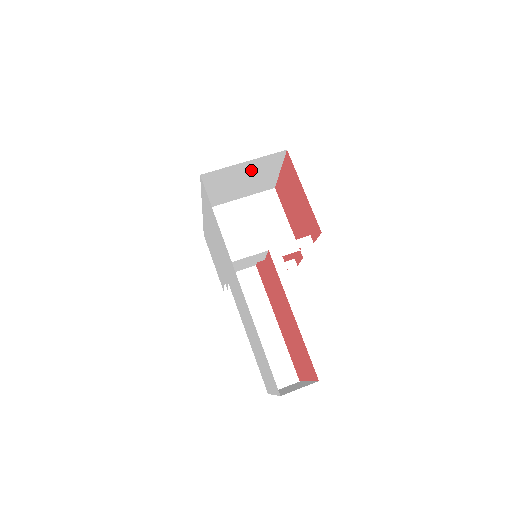
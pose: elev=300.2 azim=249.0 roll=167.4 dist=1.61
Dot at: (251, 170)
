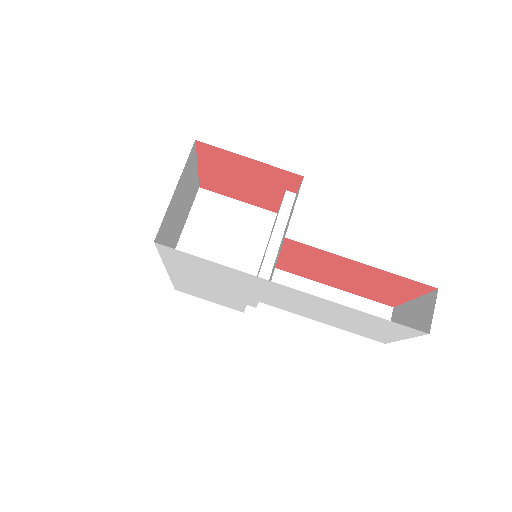
Dot at: (181, 191)
